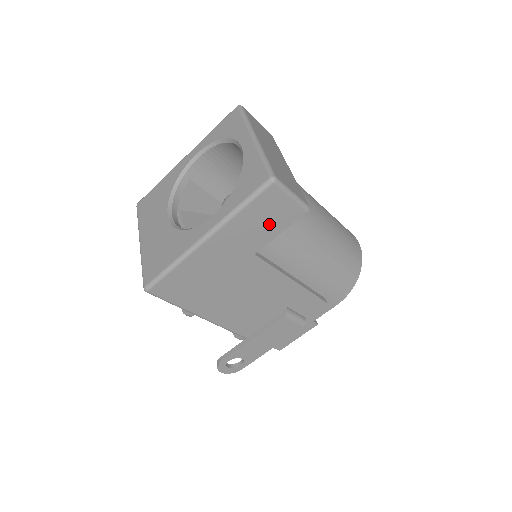
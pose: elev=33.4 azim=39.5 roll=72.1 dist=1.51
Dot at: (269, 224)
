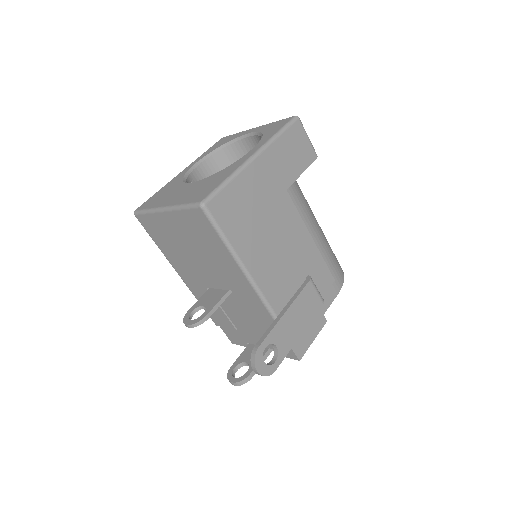
Dot at: (296, 159)
